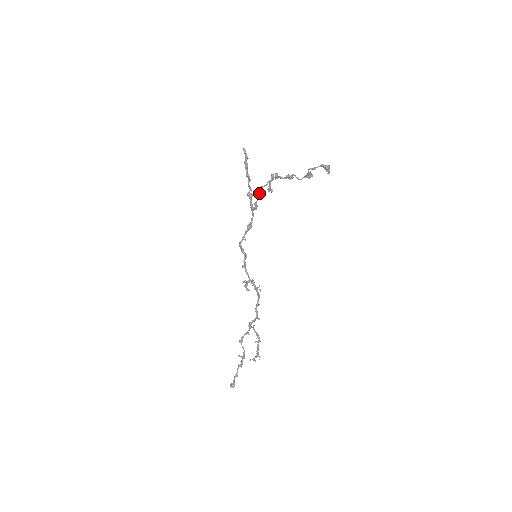
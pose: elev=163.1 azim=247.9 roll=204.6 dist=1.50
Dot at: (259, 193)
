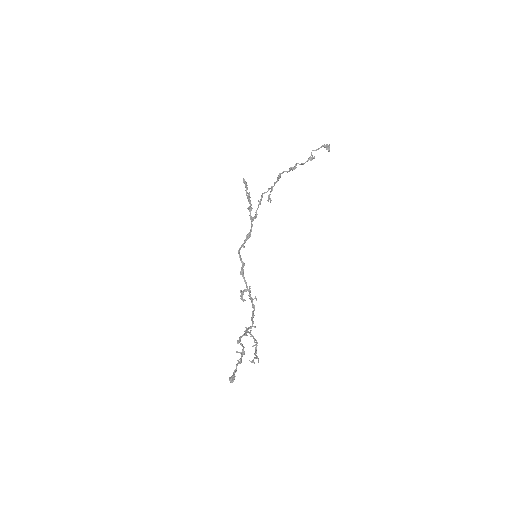
Dot at: (261, 199)
